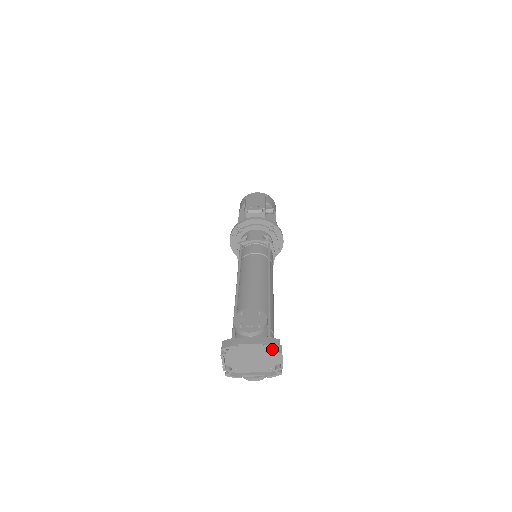
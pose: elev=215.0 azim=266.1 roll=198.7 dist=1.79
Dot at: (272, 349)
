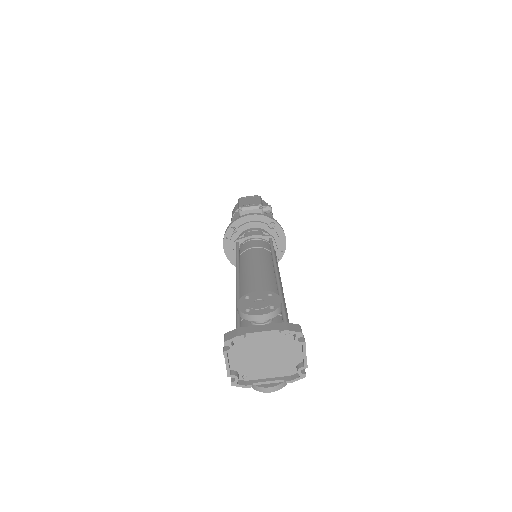
Dot at: (291, 339)
